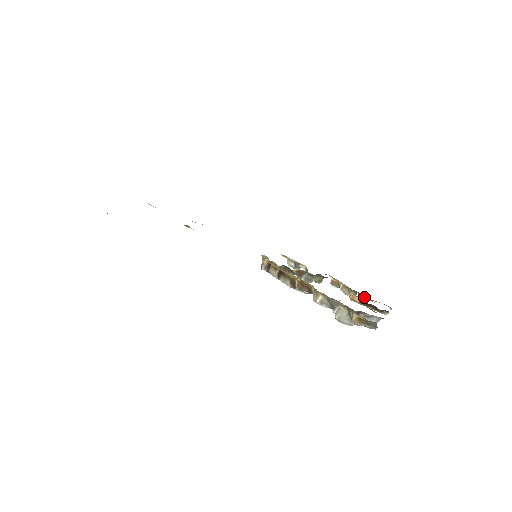
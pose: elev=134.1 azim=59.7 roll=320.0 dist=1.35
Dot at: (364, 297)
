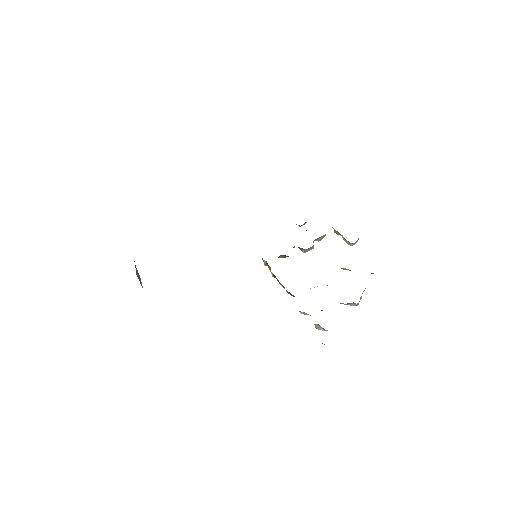
Dot at: occluded
